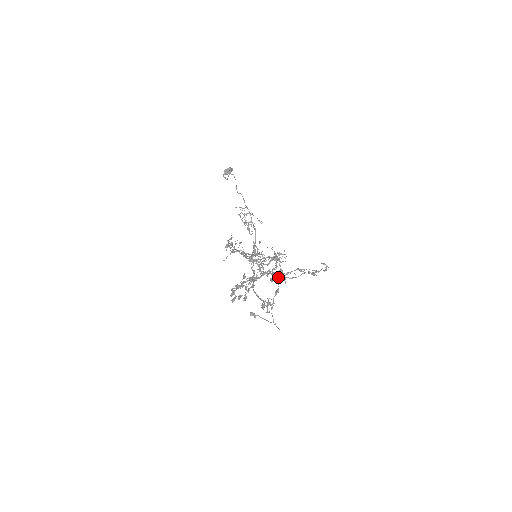
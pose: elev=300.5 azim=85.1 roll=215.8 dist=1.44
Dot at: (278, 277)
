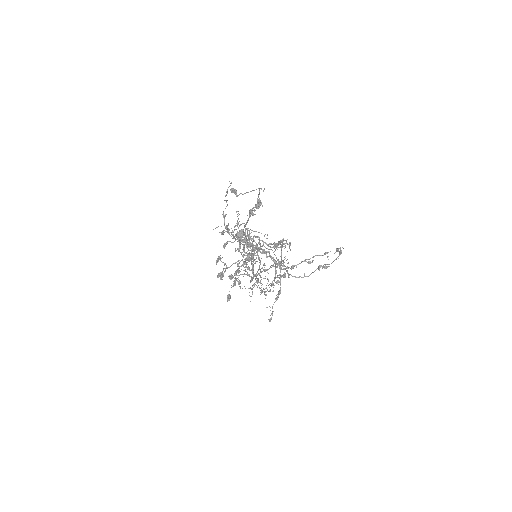
Dot at: (279, 261)
